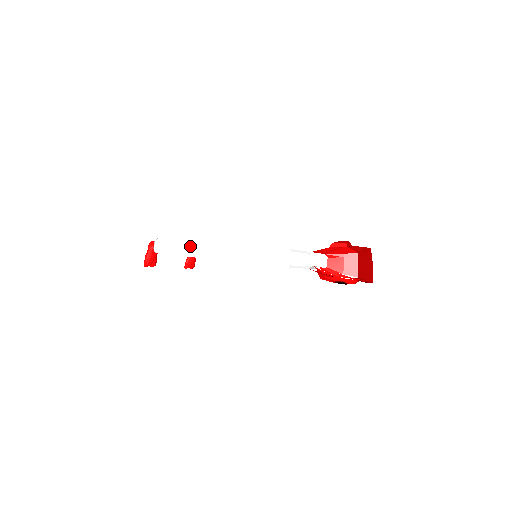
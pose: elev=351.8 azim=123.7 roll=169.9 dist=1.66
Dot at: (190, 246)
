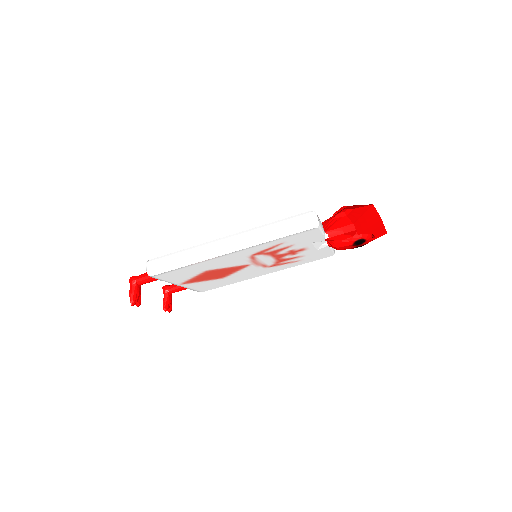
Dot at: (196, 250)
